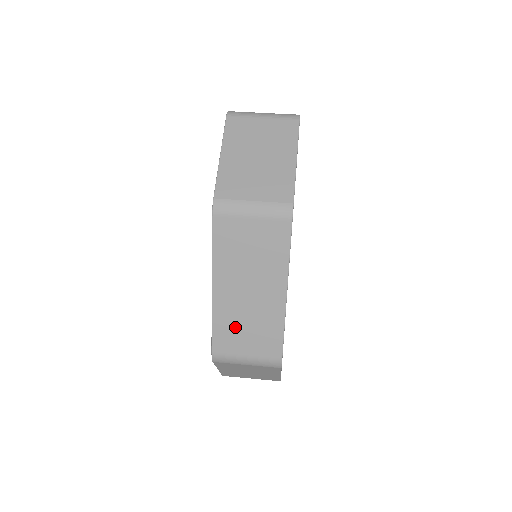
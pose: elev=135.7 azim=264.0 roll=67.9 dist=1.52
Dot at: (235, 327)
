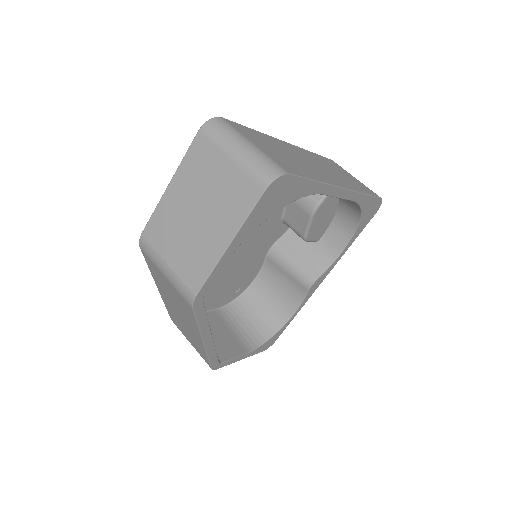
Dot at: (179, 323)
